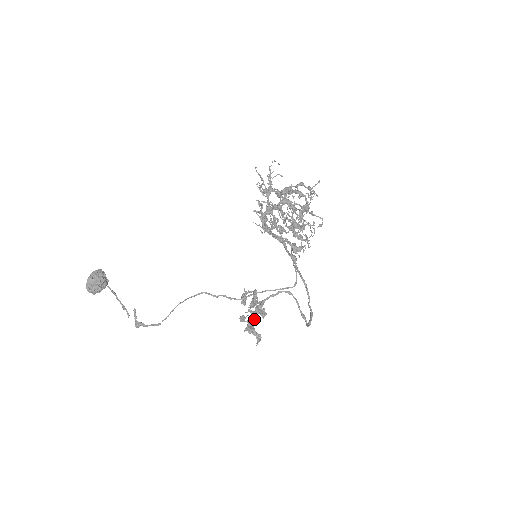
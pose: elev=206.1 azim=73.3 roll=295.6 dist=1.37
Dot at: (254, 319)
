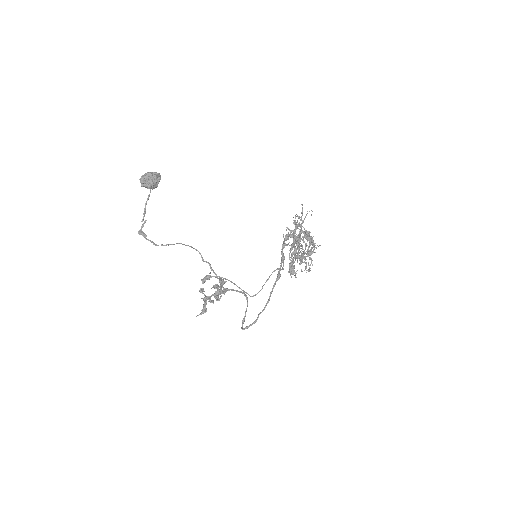
Dot at: (216, 296)
